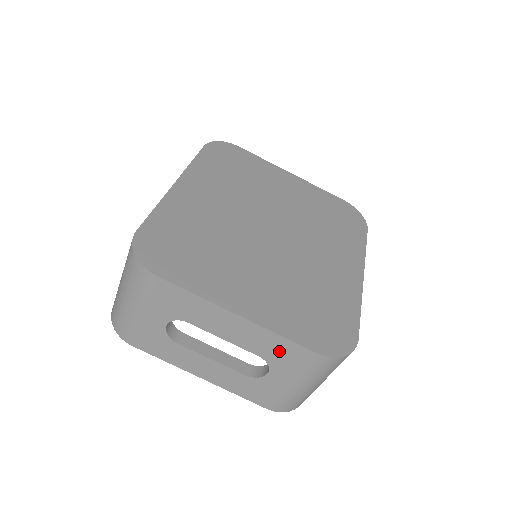
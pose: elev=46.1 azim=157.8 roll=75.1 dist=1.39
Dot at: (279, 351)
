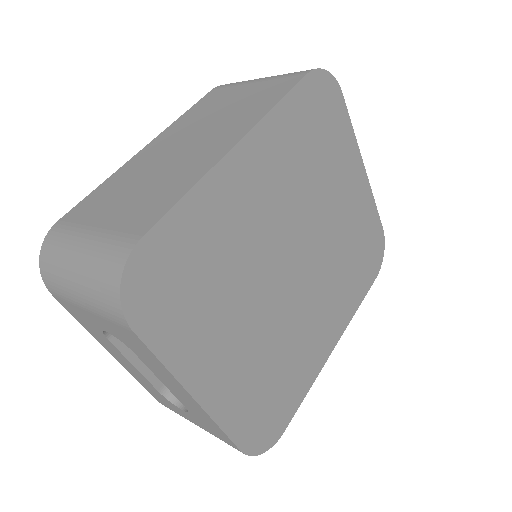
Dot at: (208, 424)
